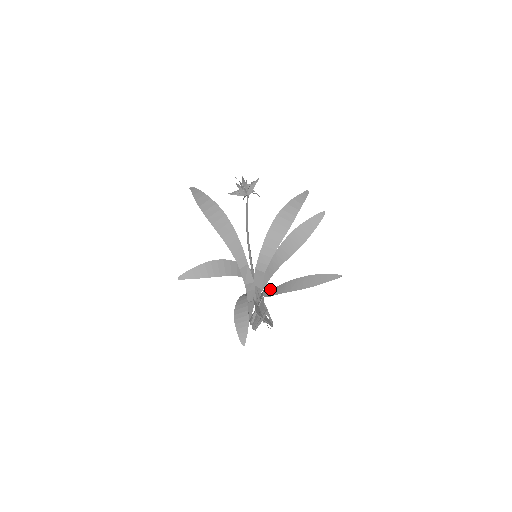
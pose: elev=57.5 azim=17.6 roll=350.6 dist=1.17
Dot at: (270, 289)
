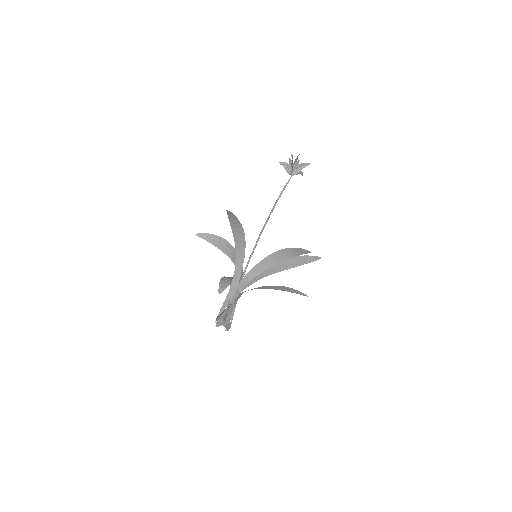
Dot at: occluded
